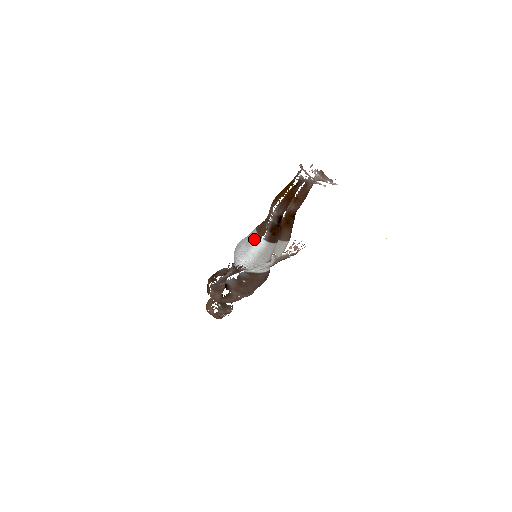
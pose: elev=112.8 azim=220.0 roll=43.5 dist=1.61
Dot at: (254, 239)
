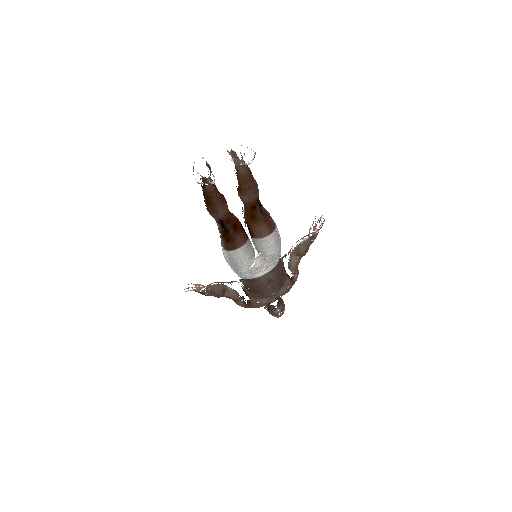
Dot at: occluded
